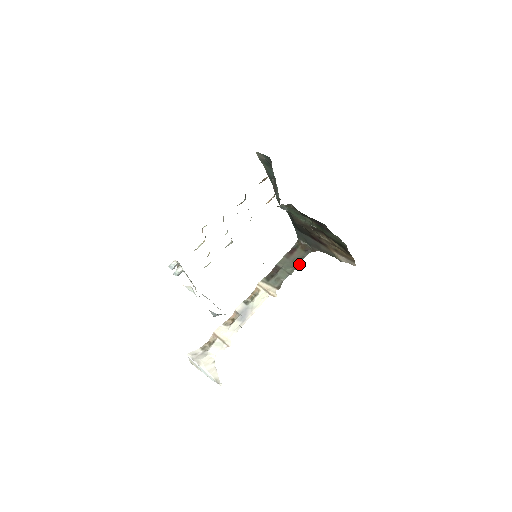
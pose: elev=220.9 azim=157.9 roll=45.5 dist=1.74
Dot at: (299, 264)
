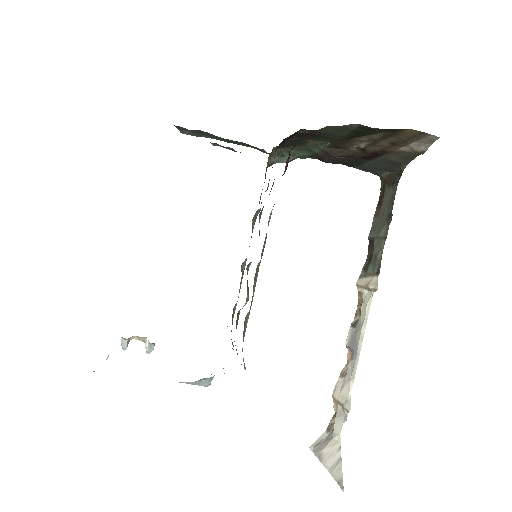
Dot at: (391, 212)
